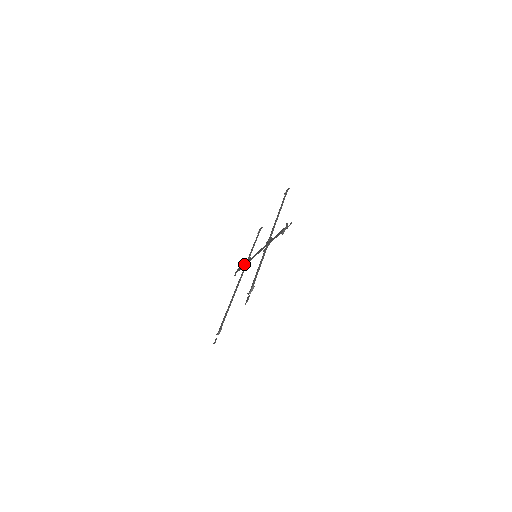
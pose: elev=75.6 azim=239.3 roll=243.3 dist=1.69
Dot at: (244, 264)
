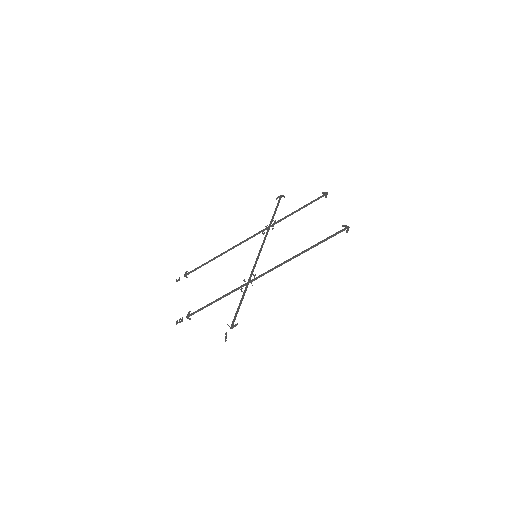
Dot at: (270, 222)
